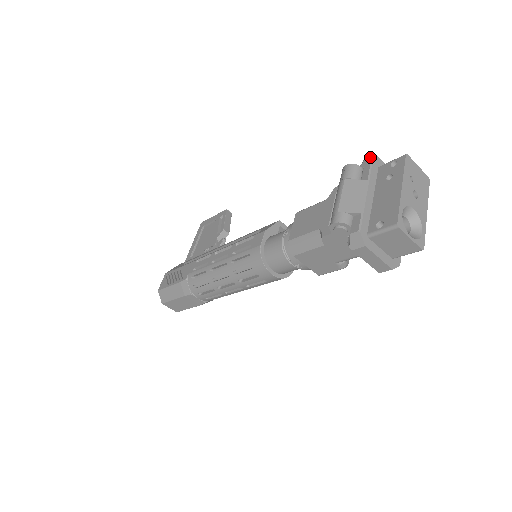
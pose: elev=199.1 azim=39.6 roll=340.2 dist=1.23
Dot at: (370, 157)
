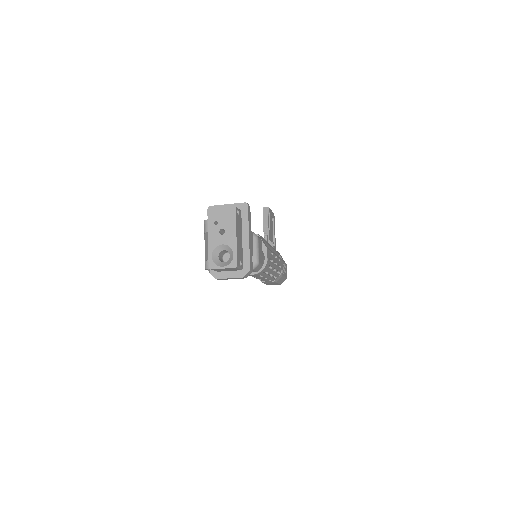
Dot at: occluded
